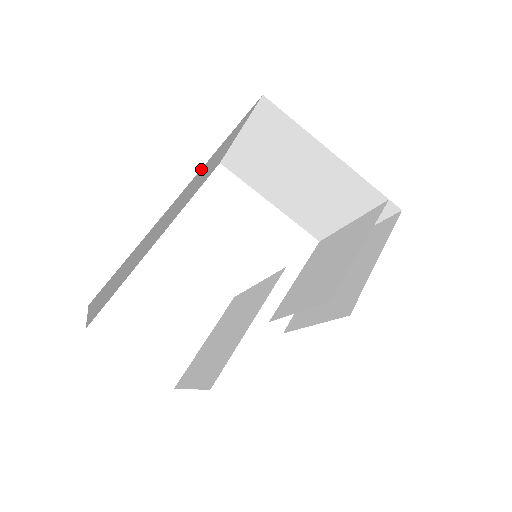
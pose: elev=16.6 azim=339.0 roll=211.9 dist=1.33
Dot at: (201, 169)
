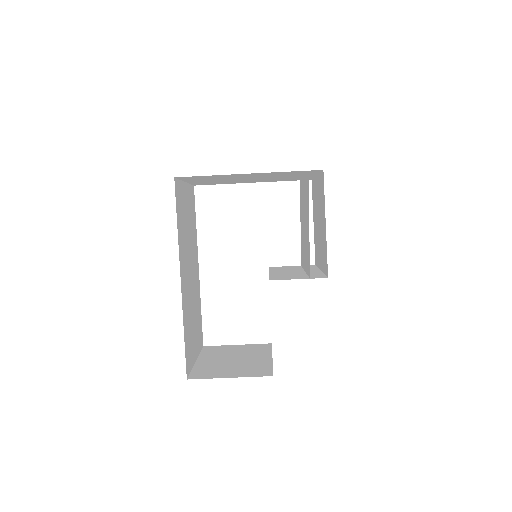
Dot at: (180, 262)
